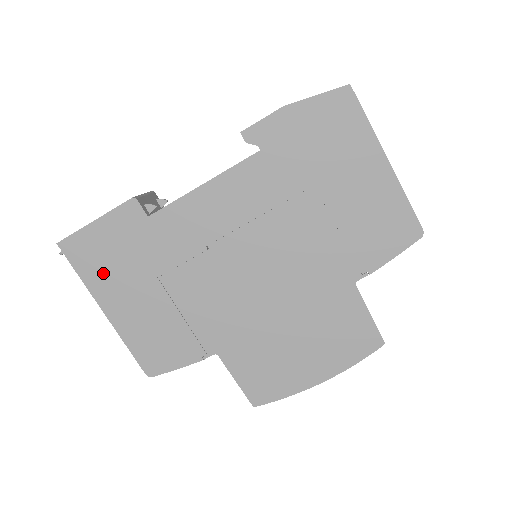
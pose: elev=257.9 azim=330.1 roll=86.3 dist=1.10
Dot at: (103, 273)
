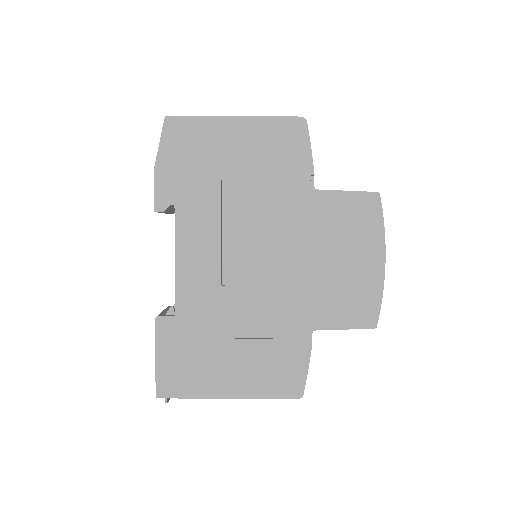
Dot at: (198, 378)
